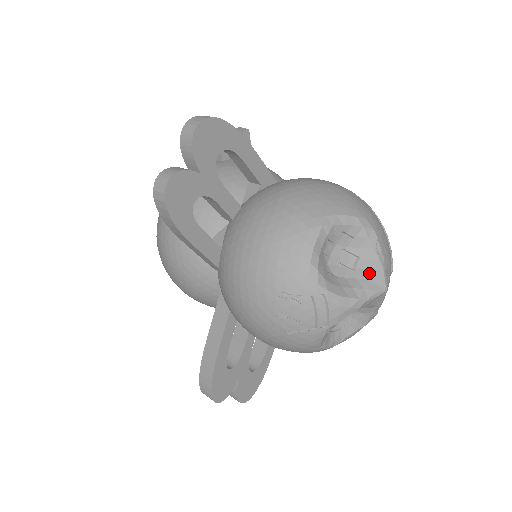
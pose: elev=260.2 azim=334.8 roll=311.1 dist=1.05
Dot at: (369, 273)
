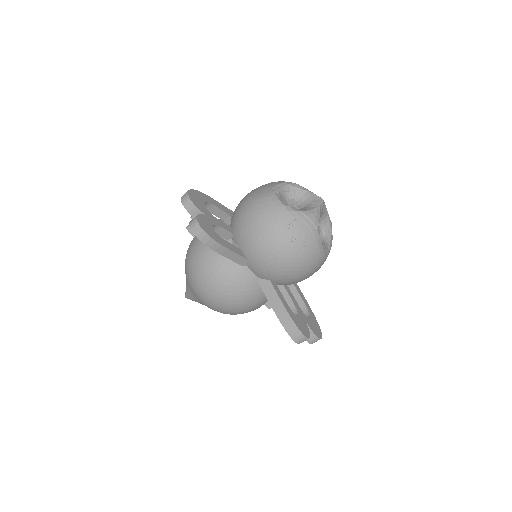
Dot at: (310, 198)
